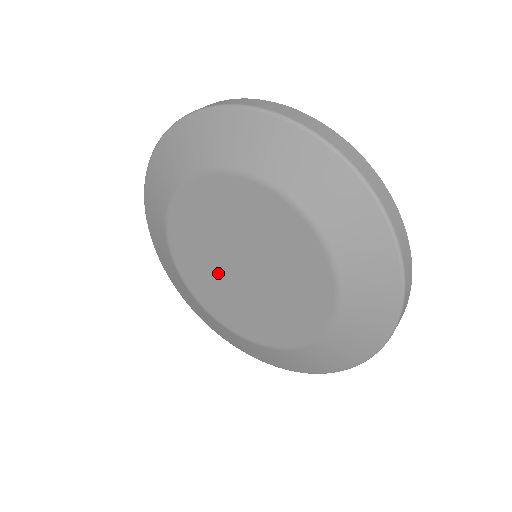
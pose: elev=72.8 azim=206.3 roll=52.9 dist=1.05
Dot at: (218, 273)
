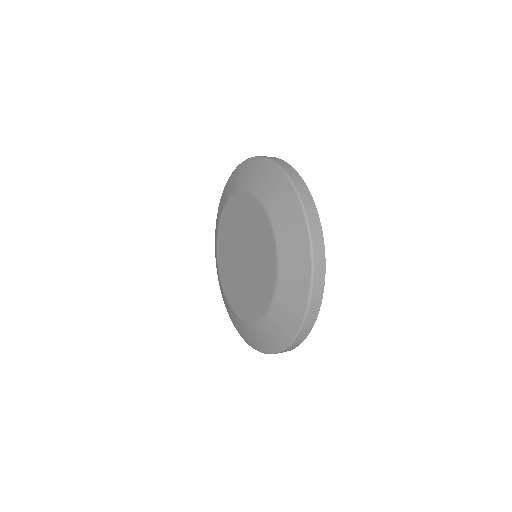
Dot at: (238, 233)
